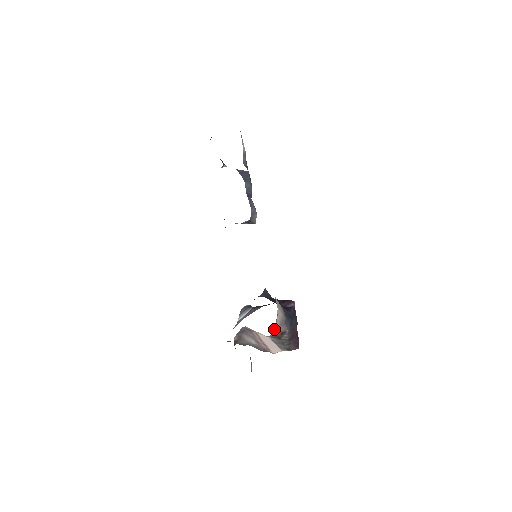
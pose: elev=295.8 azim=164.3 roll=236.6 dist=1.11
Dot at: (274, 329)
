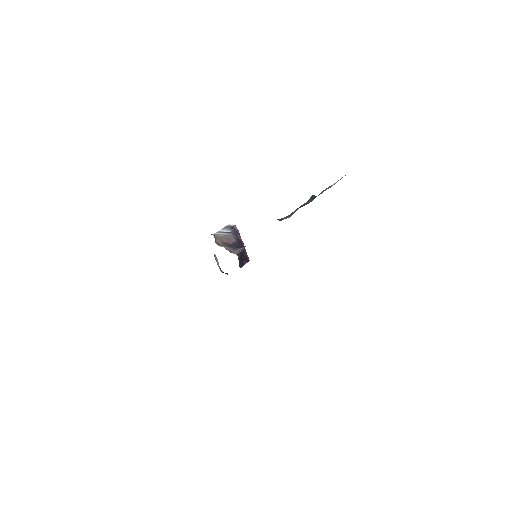
Dot at: occluded
